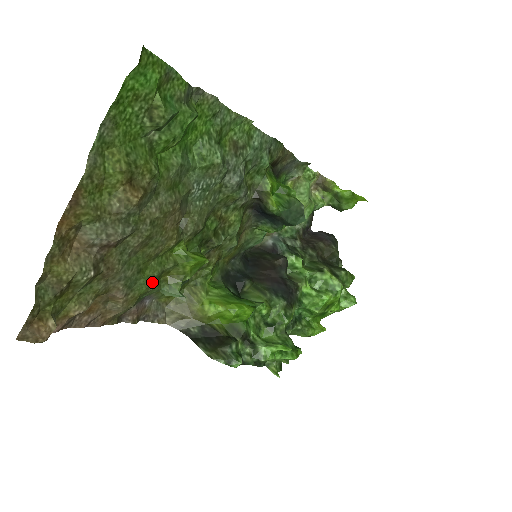
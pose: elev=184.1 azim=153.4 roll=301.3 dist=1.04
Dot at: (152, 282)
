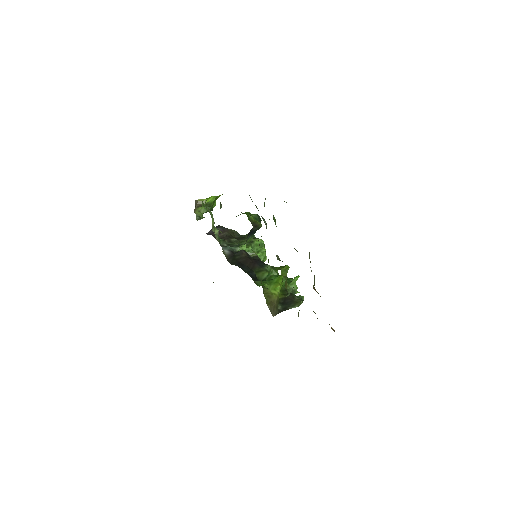
Dot at: occluded
